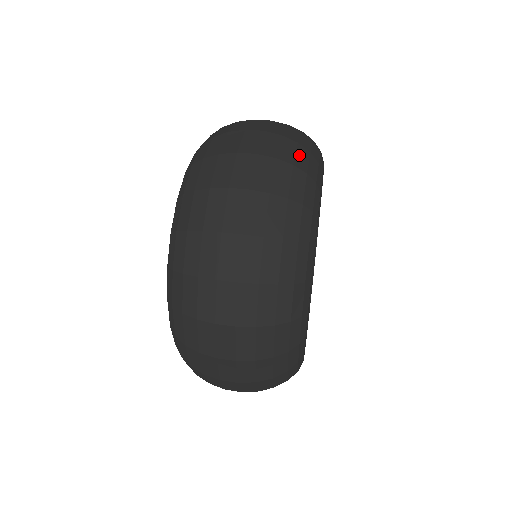
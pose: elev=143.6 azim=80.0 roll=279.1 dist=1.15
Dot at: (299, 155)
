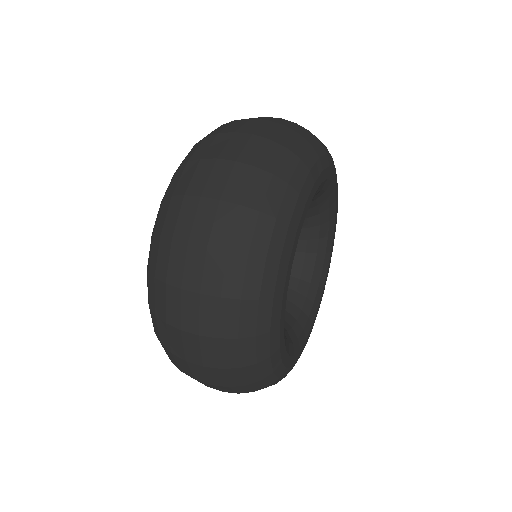
Dot at: (249, 277)
